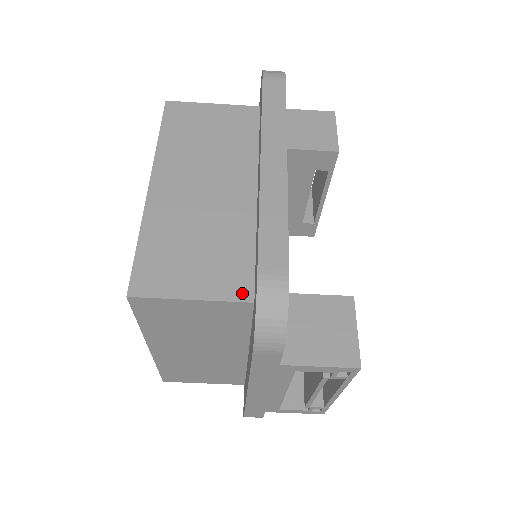
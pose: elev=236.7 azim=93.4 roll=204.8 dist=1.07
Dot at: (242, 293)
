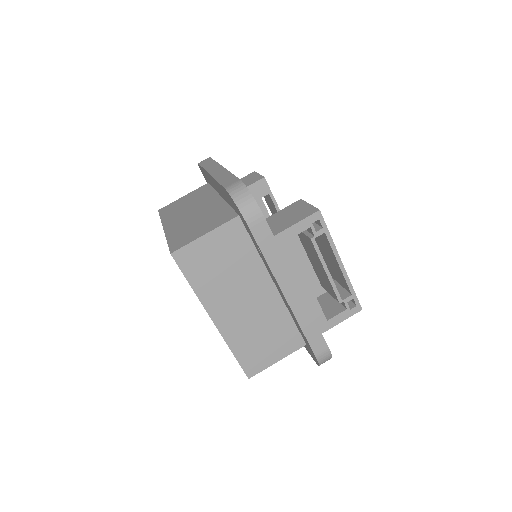
Dot at: (231, 217)
